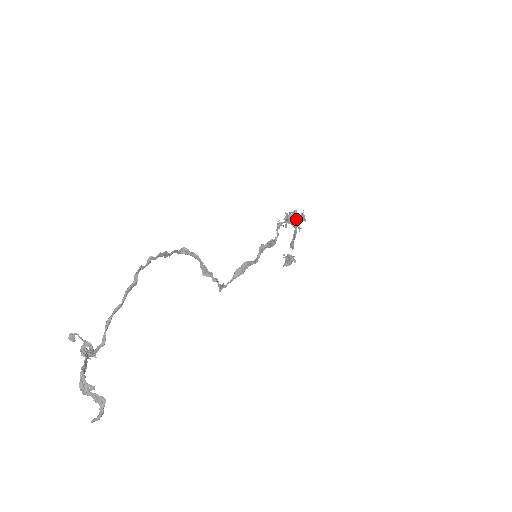
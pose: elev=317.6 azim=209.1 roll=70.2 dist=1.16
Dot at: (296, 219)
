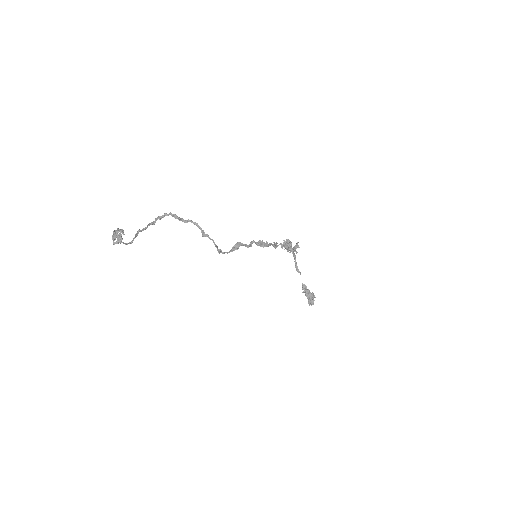
Dot at: (290, 244)
